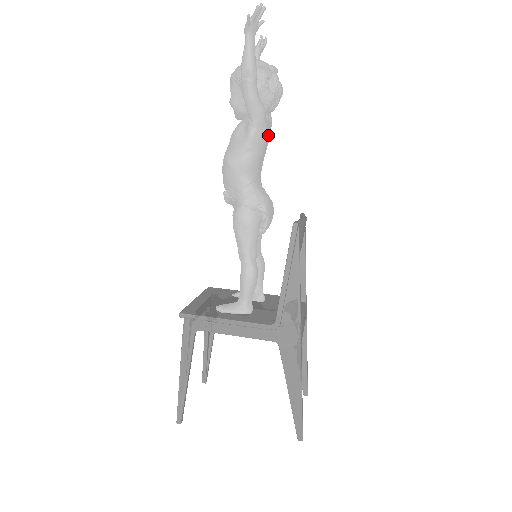
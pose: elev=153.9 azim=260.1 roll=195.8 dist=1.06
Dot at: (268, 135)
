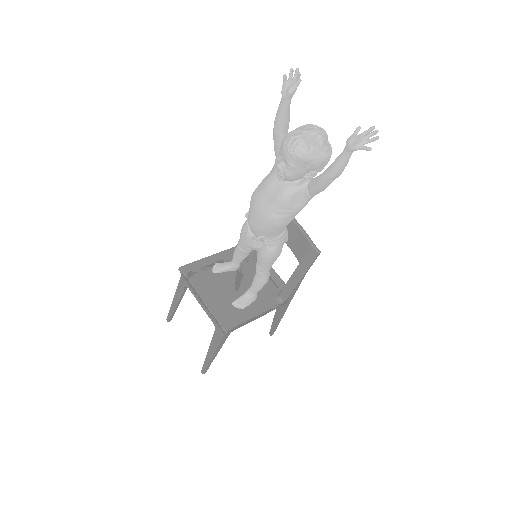
Dot at: occluded
